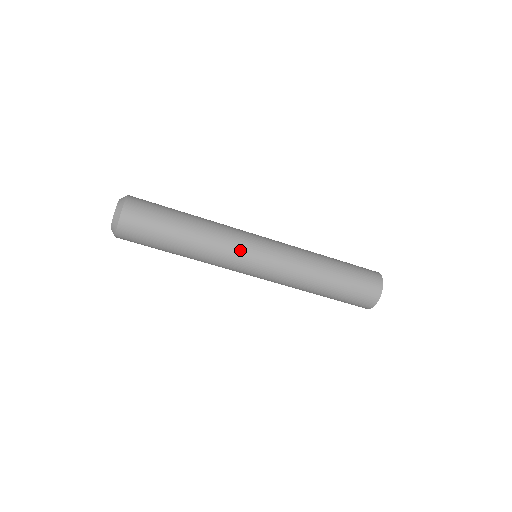
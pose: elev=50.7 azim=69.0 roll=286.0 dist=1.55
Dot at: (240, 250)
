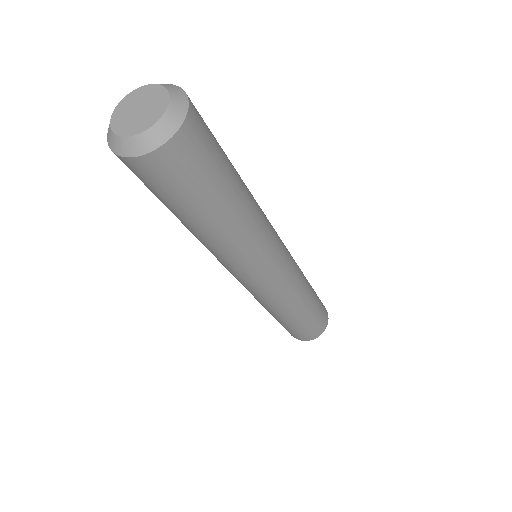
Dot at: (273, 243)
